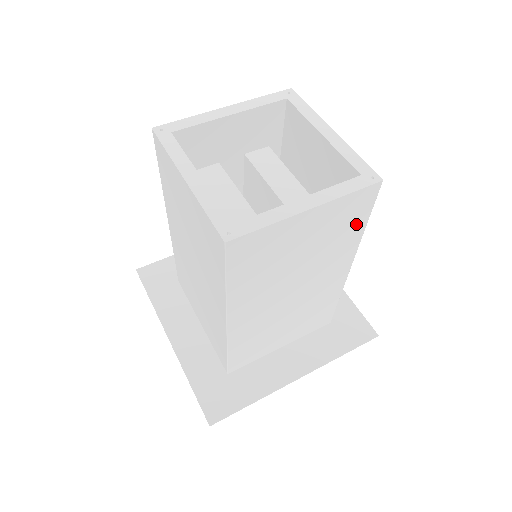
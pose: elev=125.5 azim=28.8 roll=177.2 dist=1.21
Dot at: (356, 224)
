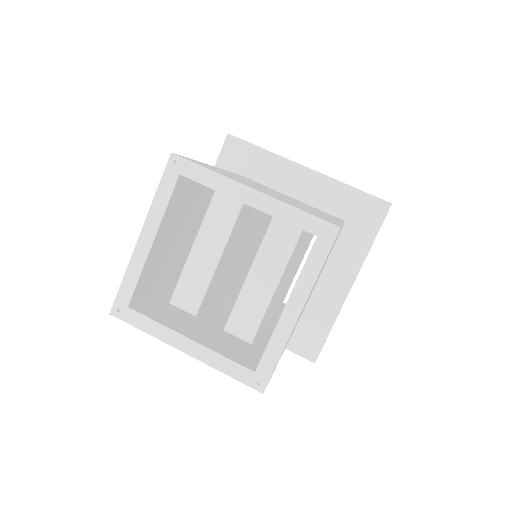
Dot at: occluded
